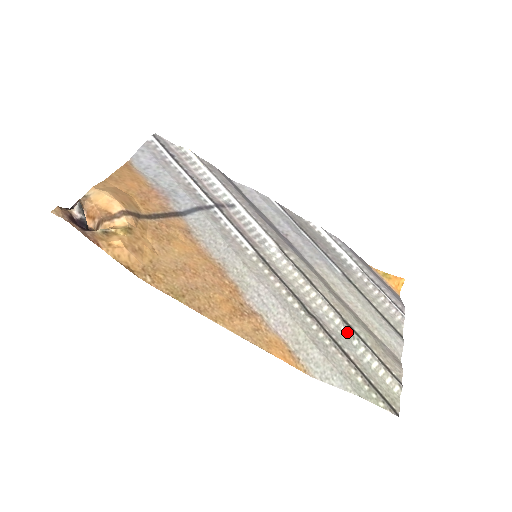
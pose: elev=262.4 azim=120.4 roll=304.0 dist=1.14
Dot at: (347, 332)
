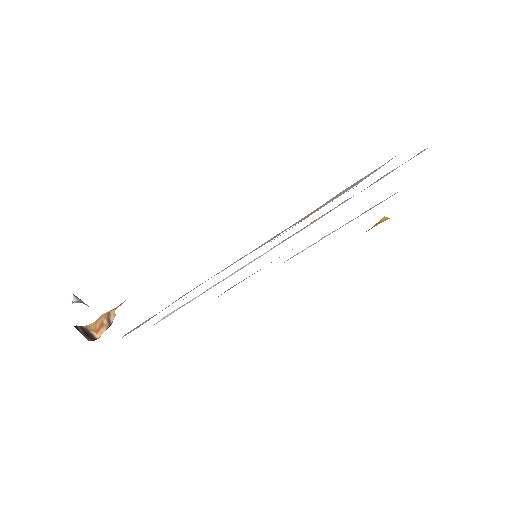
Dot at: occluded
